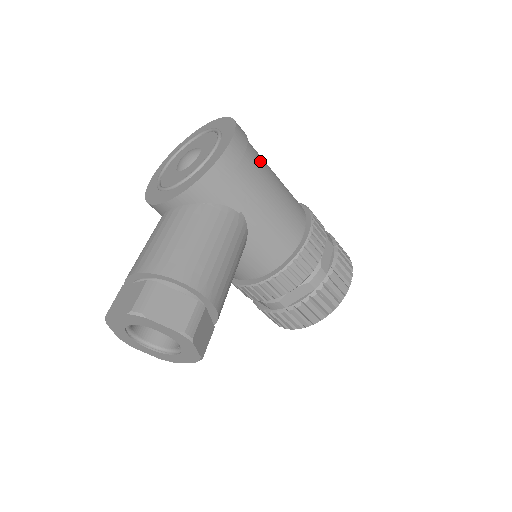
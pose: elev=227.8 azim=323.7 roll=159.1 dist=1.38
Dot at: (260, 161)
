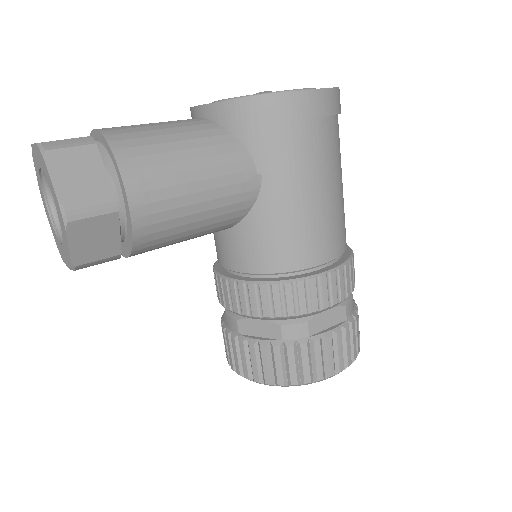
Dot at: (331, 149)
